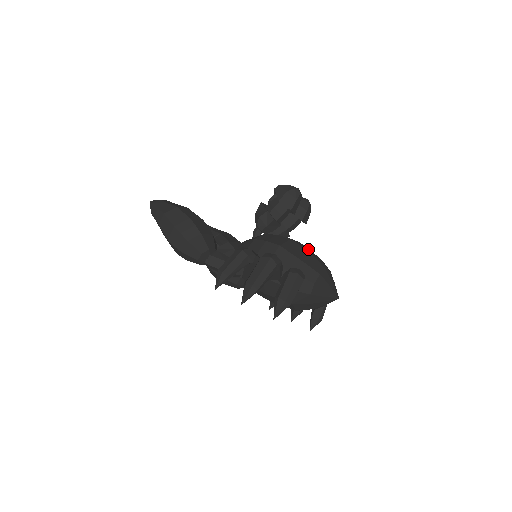
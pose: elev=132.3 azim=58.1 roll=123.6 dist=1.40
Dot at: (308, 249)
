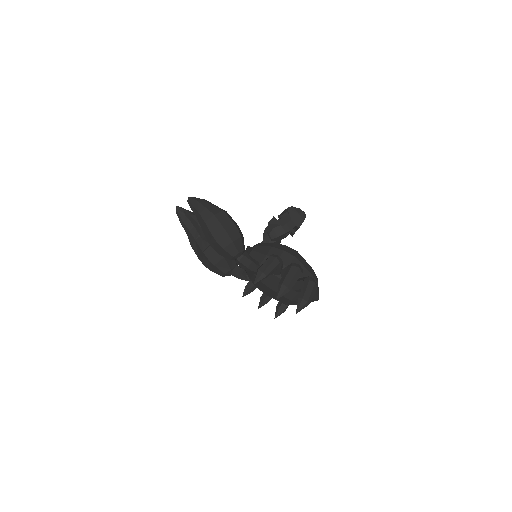
Dot at: occluded
